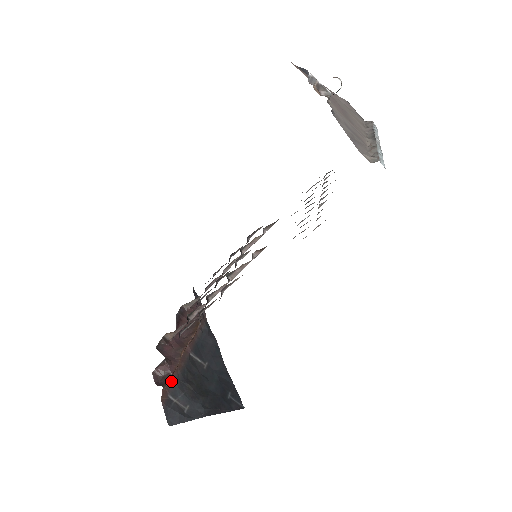
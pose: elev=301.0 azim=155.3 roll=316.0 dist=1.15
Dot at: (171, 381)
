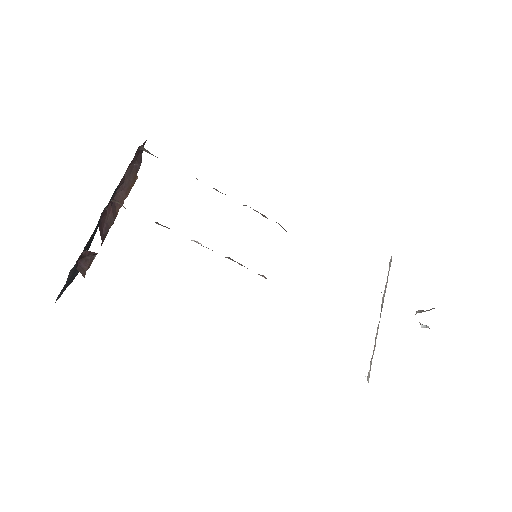
Dot at: occluded
